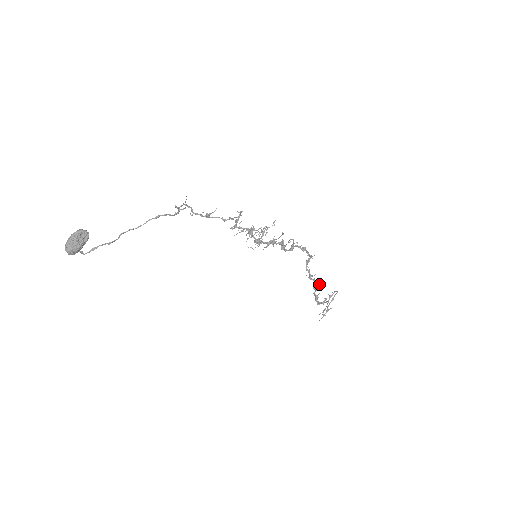
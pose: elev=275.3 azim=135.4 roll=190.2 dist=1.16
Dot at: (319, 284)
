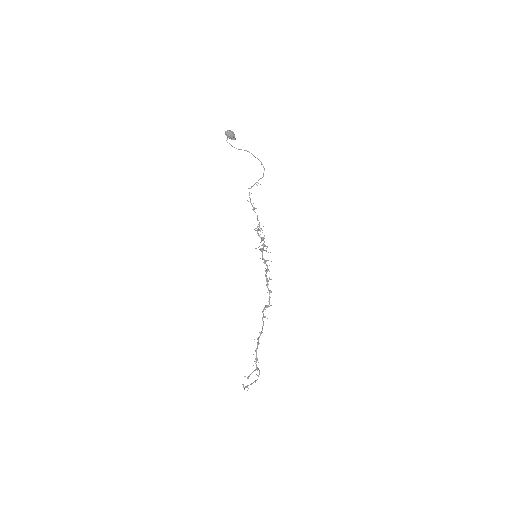
Dot at: occluded
